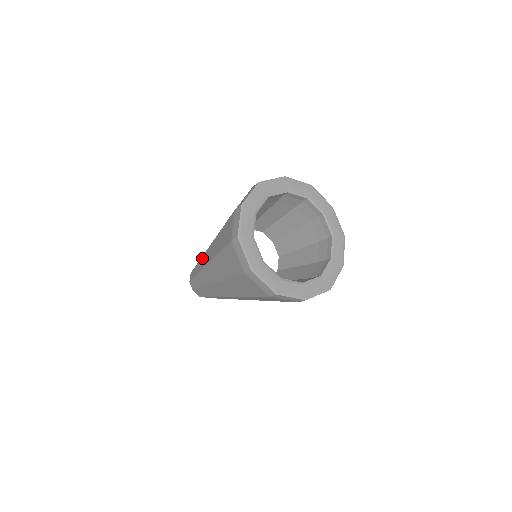
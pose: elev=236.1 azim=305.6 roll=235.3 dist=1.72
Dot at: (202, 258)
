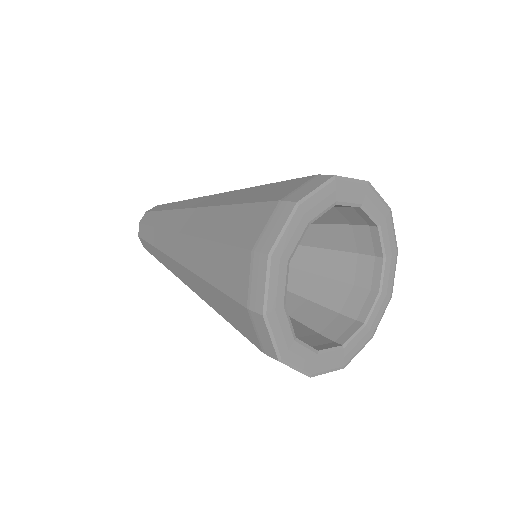
Dot at: (175, 212)
